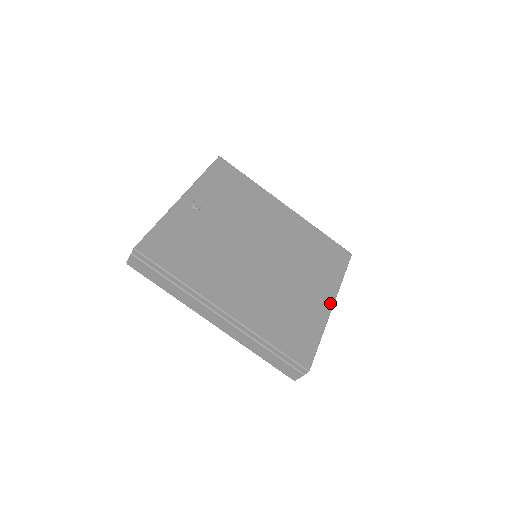
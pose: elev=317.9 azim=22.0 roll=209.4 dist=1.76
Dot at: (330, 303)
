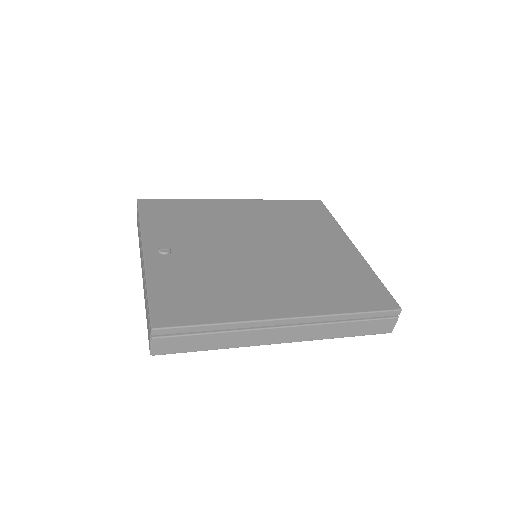
Dot at: (351, 246)
